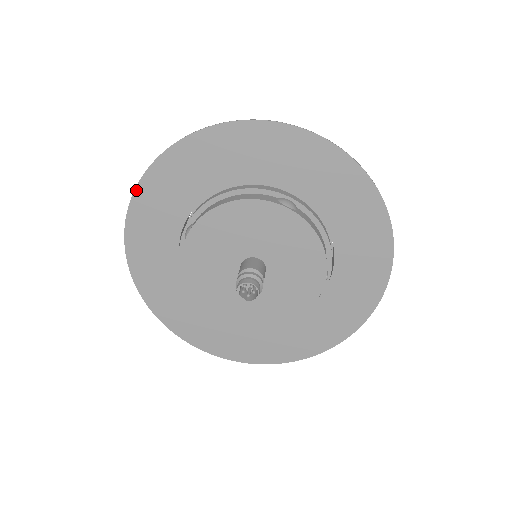
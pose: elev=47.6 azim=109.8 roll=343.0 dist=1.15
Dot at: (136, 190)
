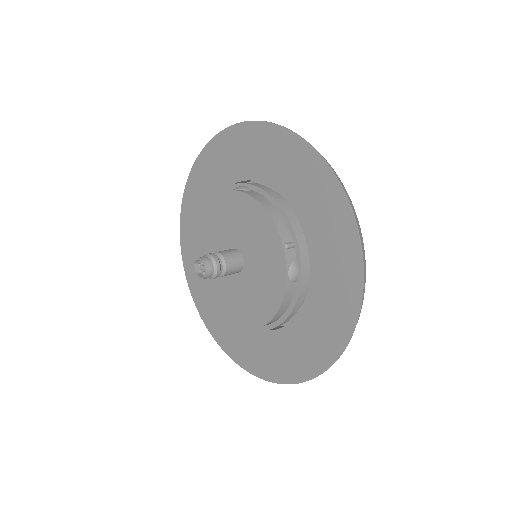
Dot at: (180, 231)
